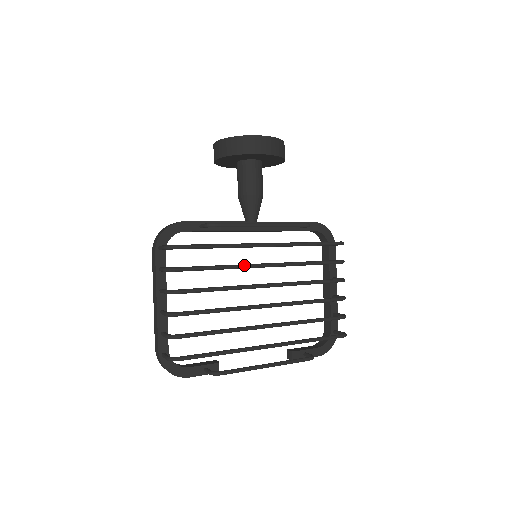
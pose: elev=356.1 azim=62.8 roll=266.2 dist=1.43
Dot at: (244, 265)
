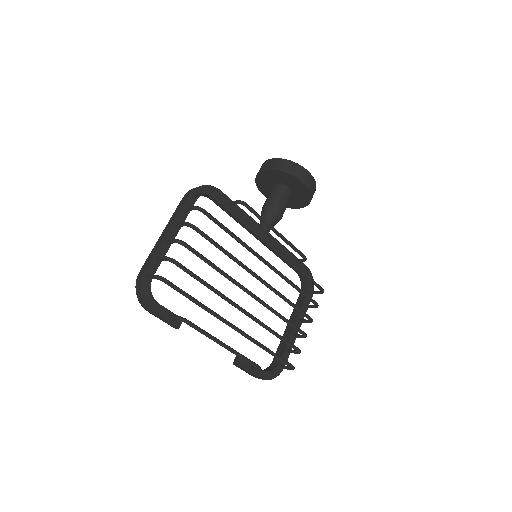
Dot at: (251, 248)
